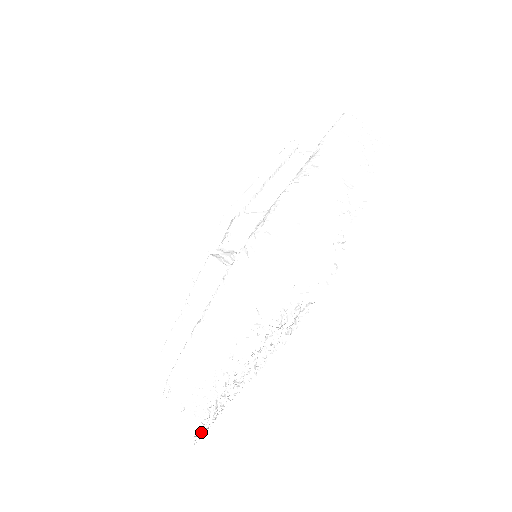
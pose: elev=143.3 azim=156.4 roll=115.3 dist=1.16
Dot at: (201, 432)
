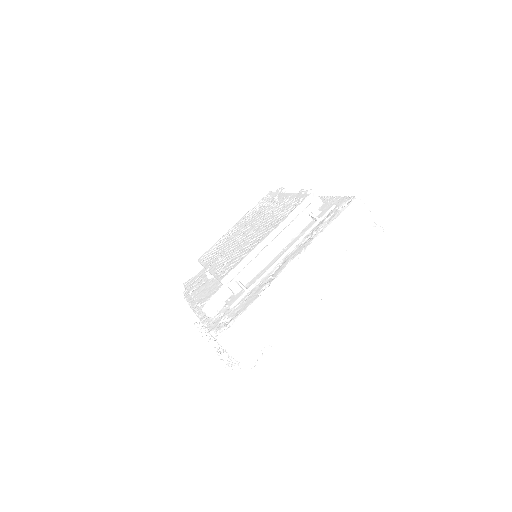
Dot at: (197, 325)
